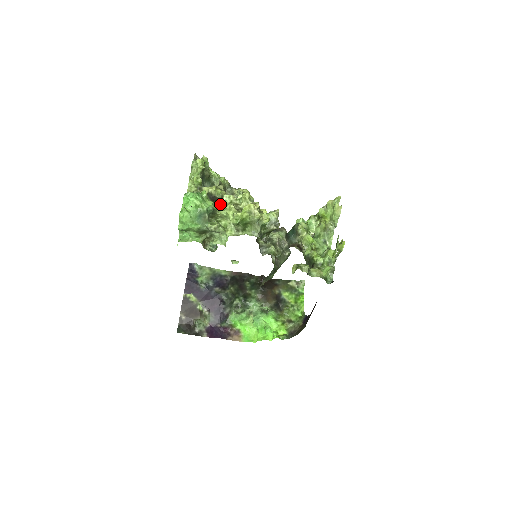
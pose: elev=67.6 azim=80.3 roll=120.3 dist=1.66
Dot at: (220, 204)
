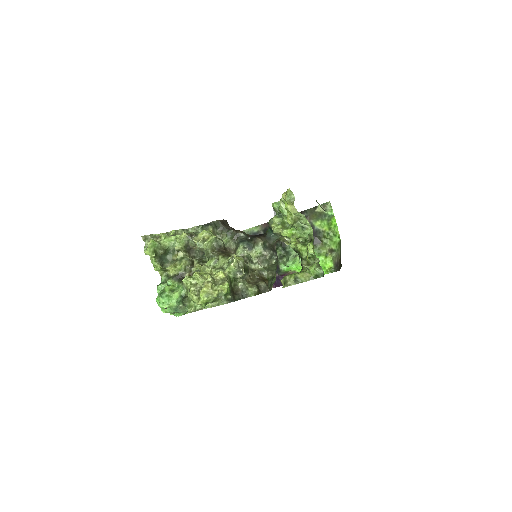
Dot at: (185, 287)
